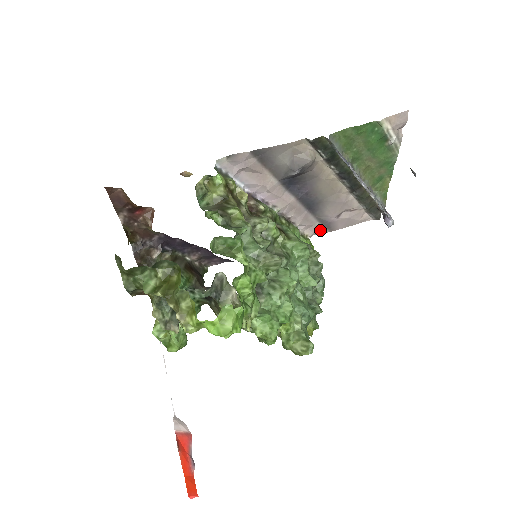
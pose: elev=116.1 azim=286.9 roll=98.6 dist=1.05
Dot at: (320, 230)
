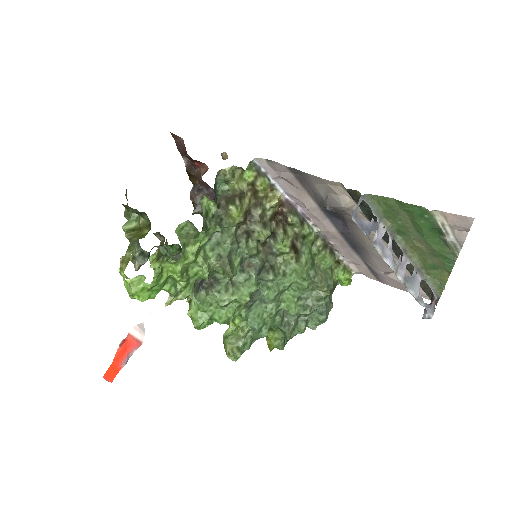
Dot at: (368, 273)
